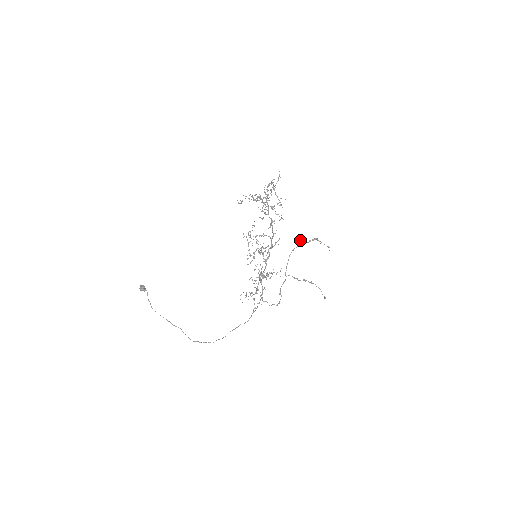
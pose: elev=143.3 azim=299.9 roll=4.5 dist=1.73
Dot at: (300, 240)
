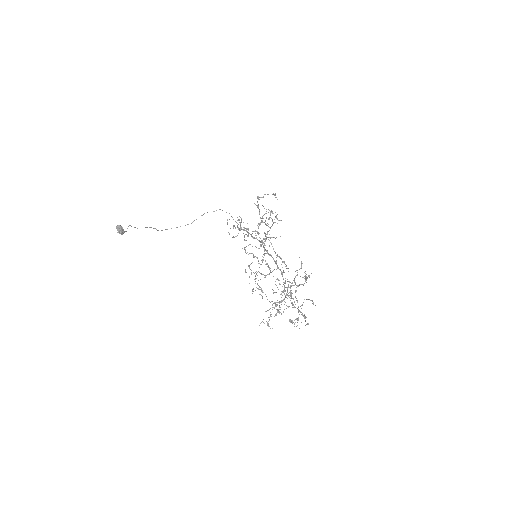
Dot at: (294, 307)
